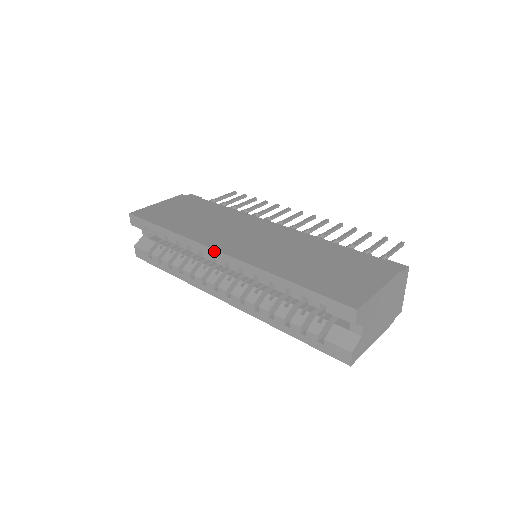
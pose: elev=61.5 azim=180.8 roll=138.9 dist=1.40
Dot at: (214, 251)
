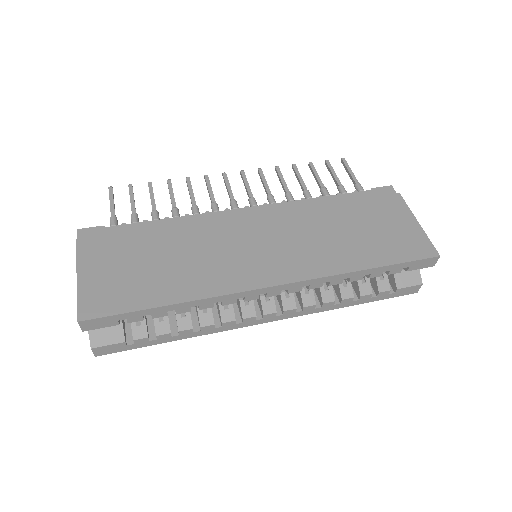
Dot at: (265, 289)
